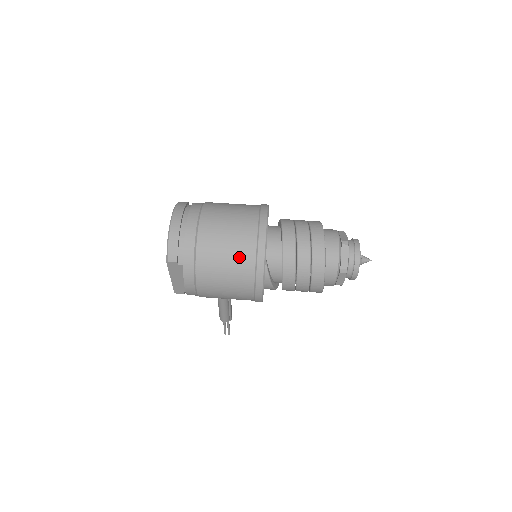
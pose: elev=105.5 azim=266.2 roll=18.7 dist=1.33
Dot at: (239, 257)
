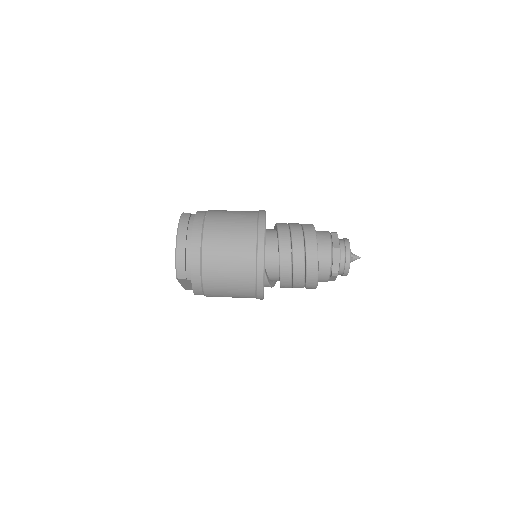
Dot at: (241, 273)
